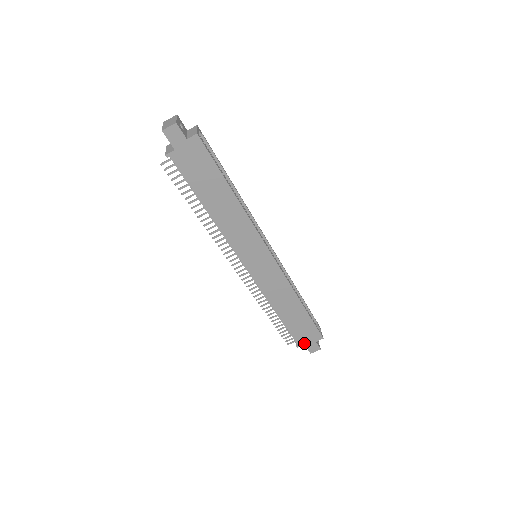
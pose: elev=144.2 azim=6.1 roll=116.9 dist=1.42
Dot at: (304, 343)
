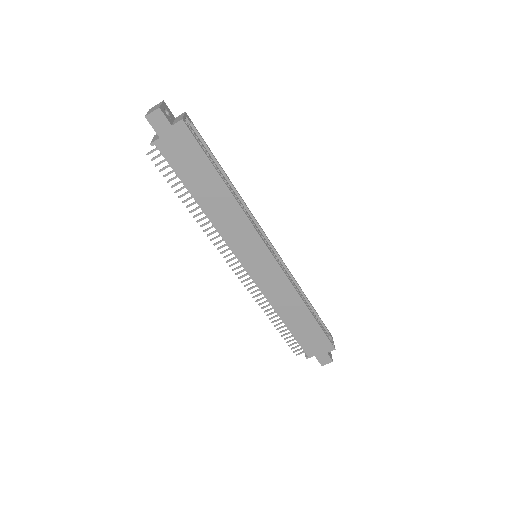
Dot at: (314, 354)
